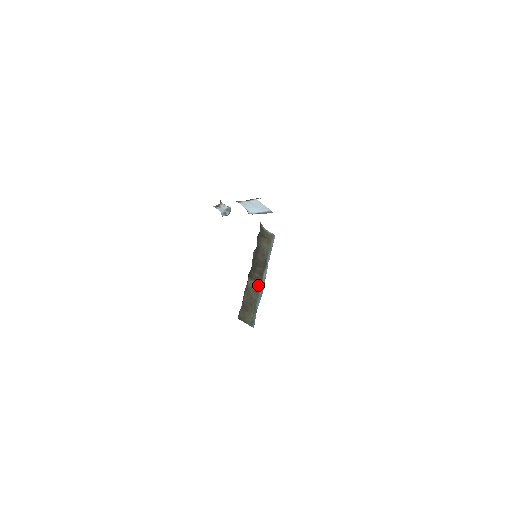
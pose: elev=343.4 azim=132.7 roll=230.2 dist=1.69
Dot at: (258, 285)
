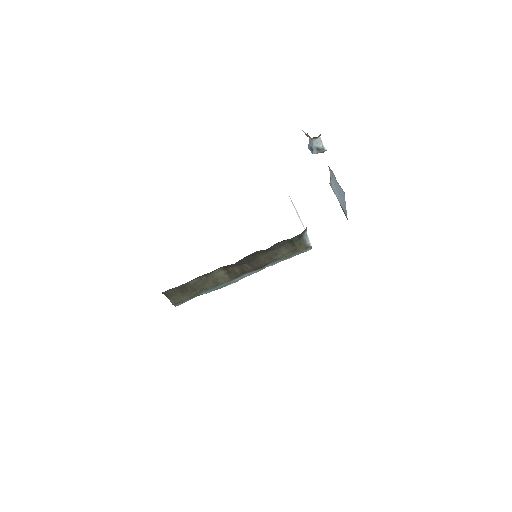
Dot at: (227, 278)
